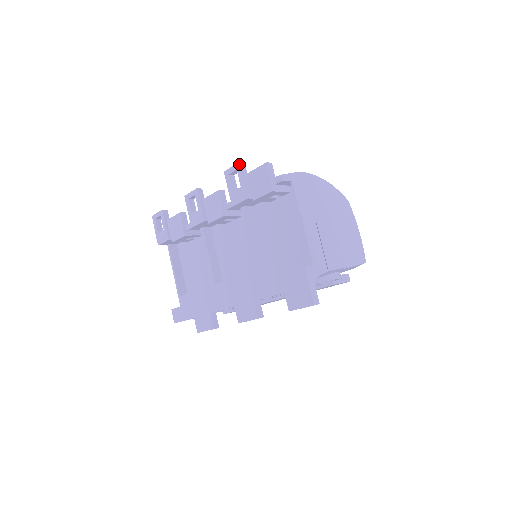
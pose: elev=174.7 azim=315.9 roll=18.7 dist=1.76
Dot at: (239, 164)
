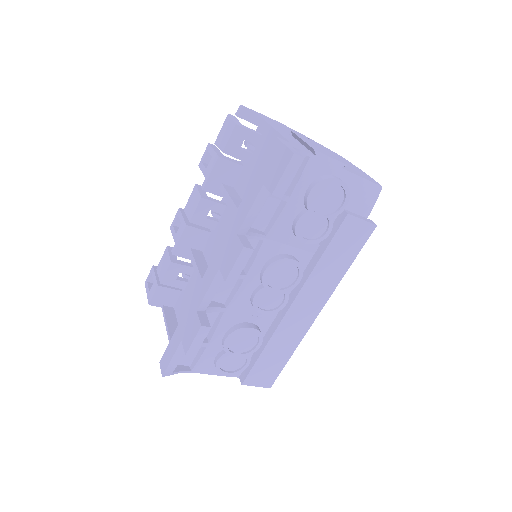
Dot at: (209, 144)
